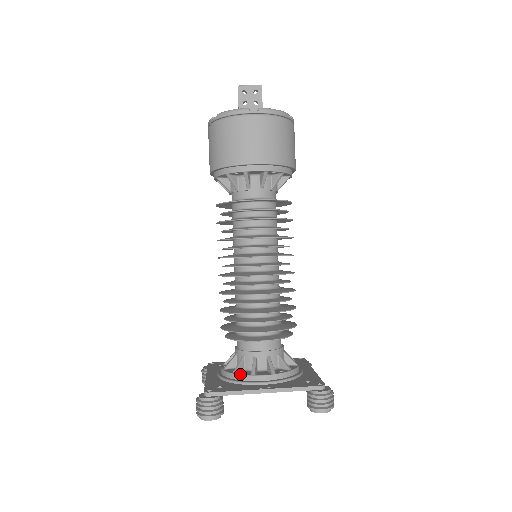
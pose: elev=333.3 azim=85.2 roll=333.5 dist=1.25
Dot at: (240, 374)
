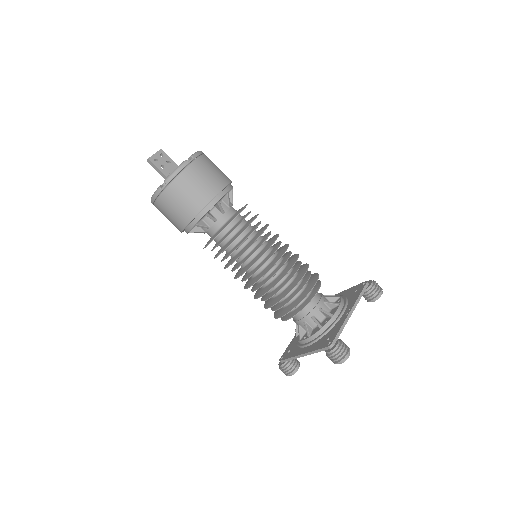
Dot at: (326, 323)
